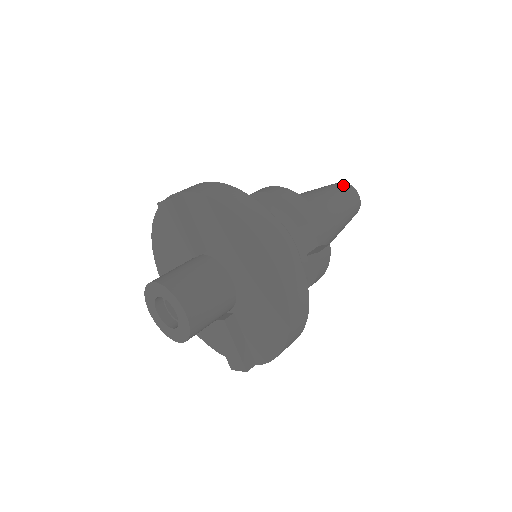
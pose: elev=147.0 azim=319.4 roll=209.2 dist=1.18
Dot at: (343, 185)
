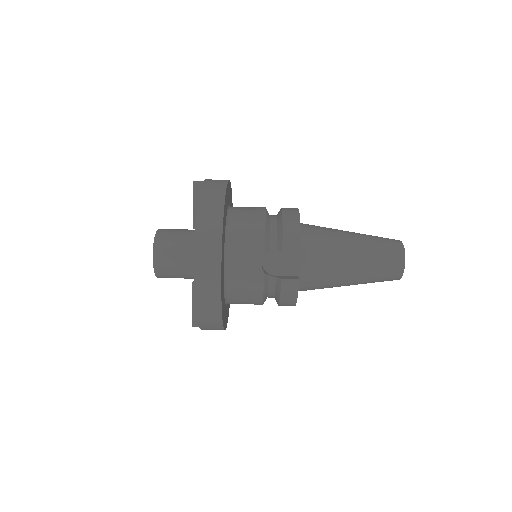
Dot at: (393, 244)
